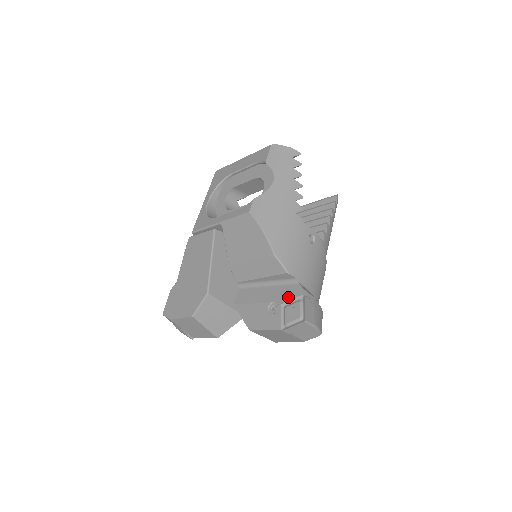
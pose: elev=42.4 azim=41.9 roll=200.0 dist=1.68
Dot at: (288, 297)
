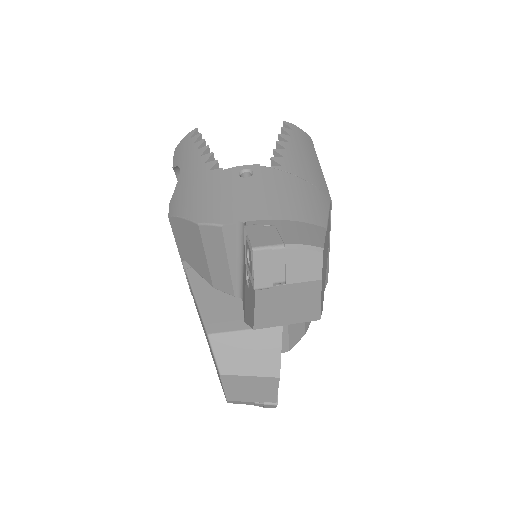
Dot at: occluded
